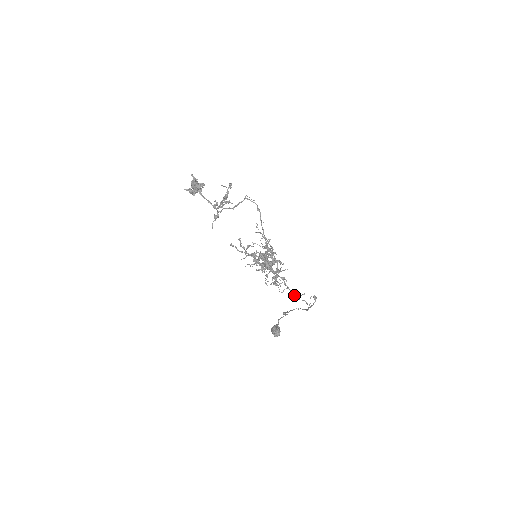
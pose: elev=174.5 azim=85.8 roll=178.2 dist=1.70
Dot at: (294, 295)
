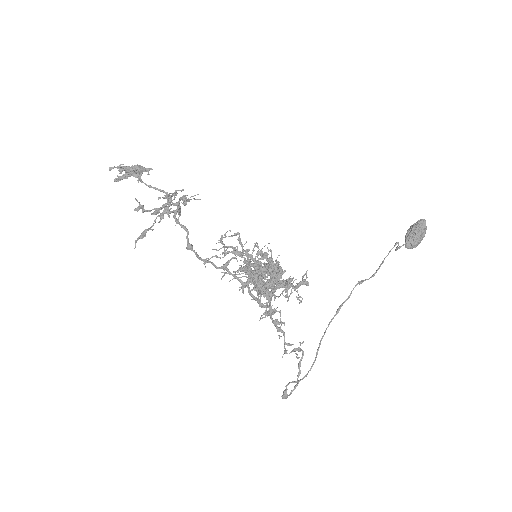
Dot at: (286, 353)
